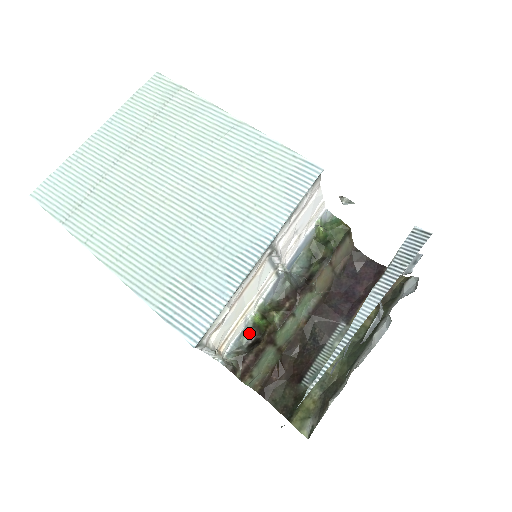
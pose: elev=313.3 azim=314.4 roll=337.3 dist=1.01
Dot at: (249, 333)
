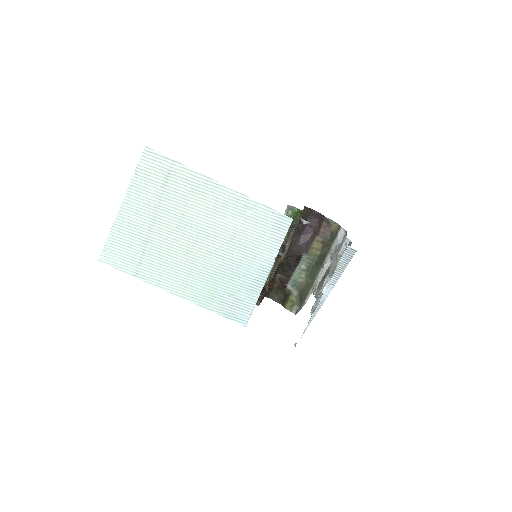
Dot at: occluded
